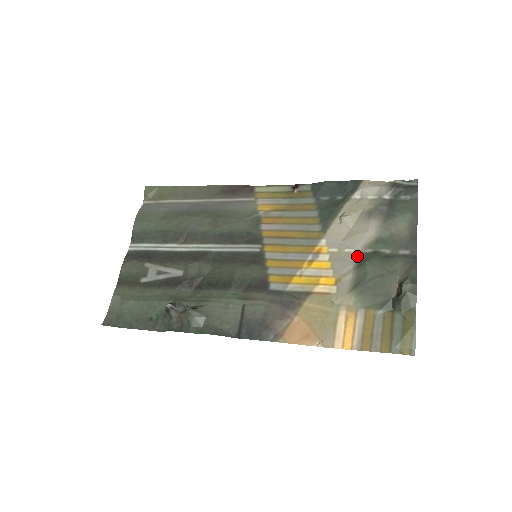
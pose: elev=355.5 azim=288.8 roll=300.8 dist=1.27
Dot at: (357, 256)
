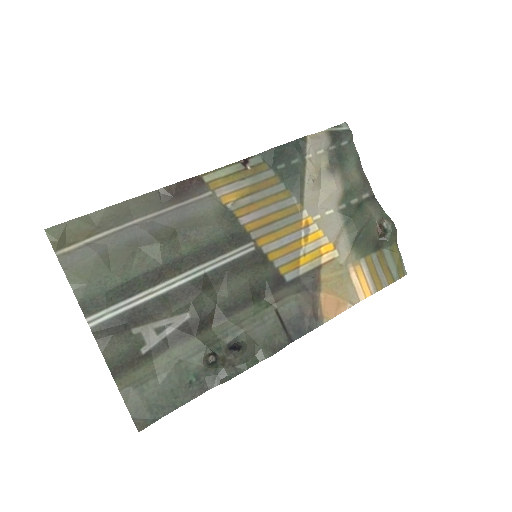
Dot at: (340, 215)
